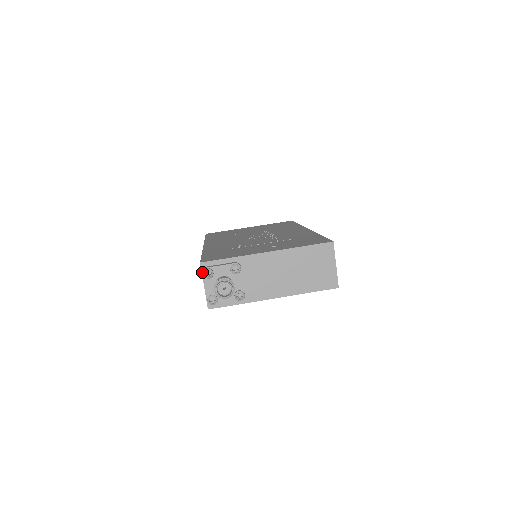
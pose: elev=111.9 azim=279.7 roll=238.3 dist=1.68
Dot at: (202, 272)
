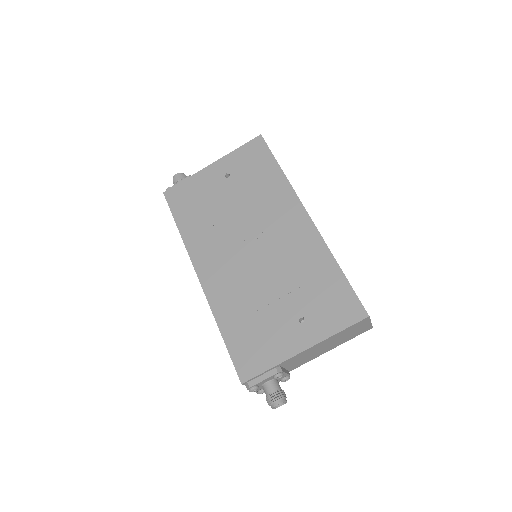
Dot at: occluded
